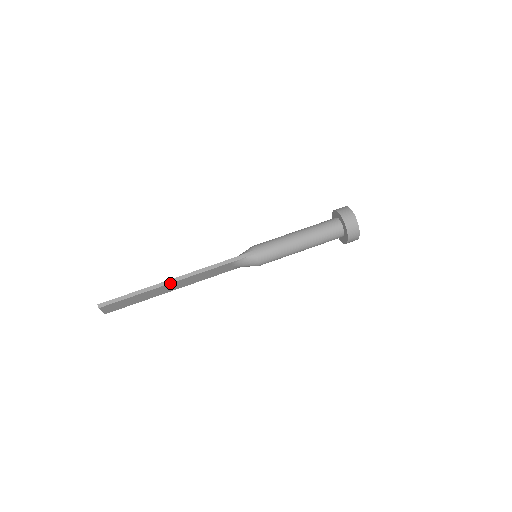
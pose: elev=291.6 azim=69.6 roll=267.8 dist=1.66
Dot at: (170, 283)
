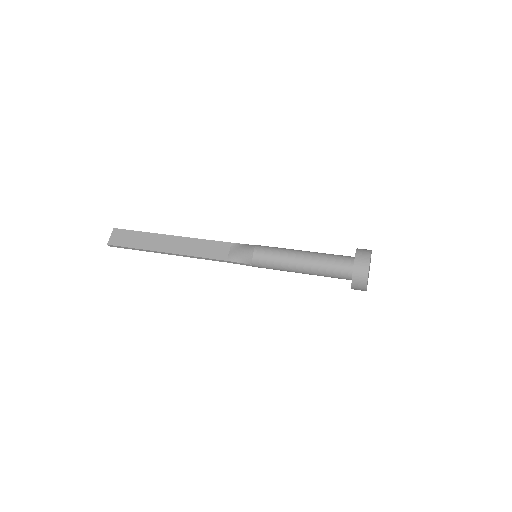
Dot at: (174, 236)
